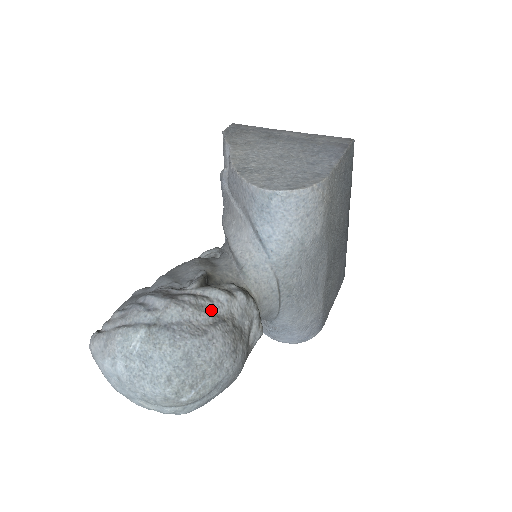
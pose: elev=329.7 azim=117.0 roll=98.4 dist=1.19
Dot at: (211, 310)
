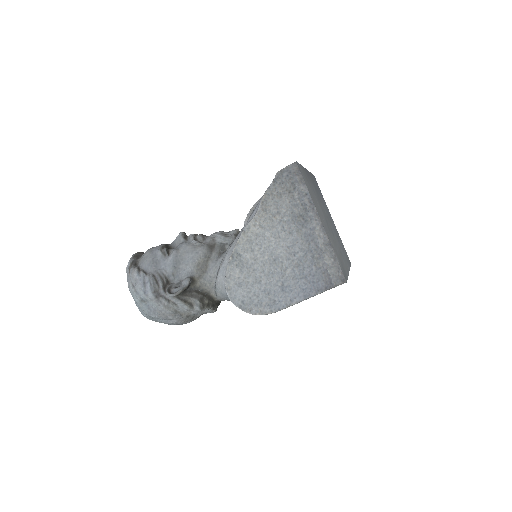
Dot at: (176, 310)
